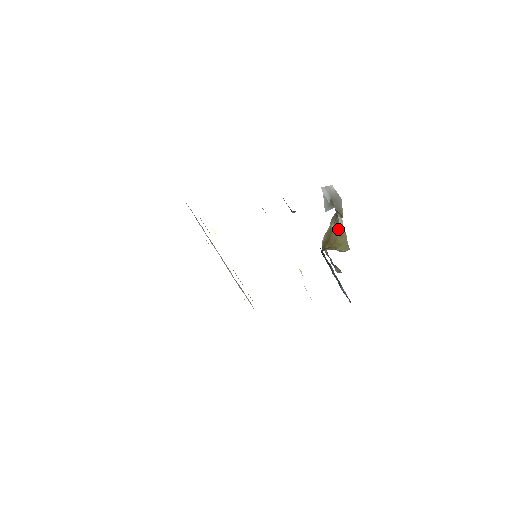
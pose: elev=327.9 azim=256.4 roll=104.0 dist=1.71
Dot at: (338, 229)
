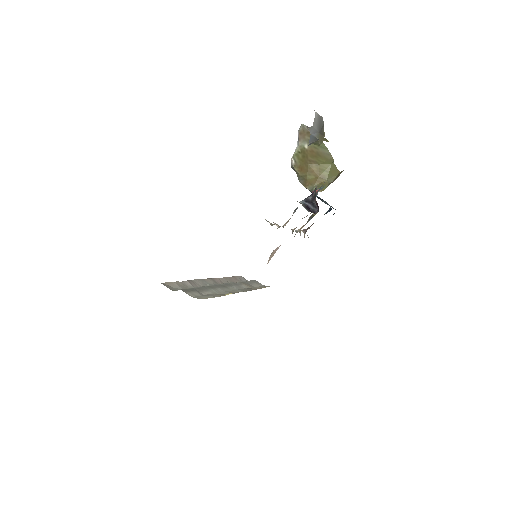
Dot at: (318, 151)
